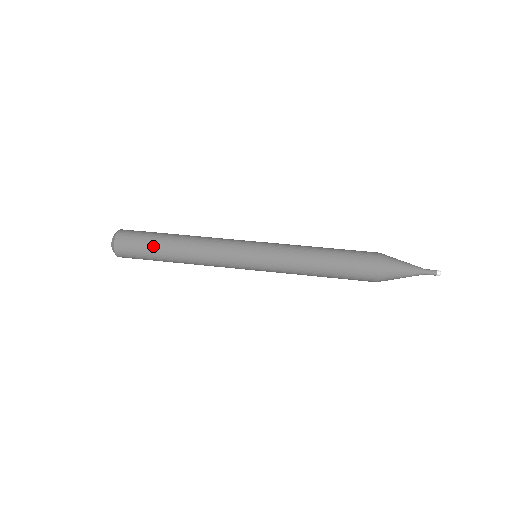
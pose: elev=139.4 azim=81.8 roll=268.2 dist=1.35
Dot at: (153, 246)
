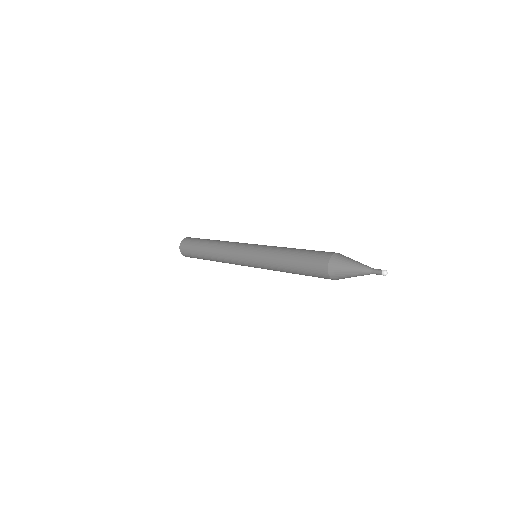
Dot at: (200, 241)
